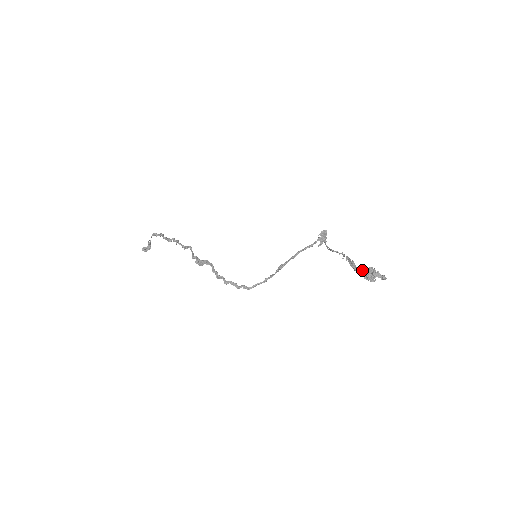
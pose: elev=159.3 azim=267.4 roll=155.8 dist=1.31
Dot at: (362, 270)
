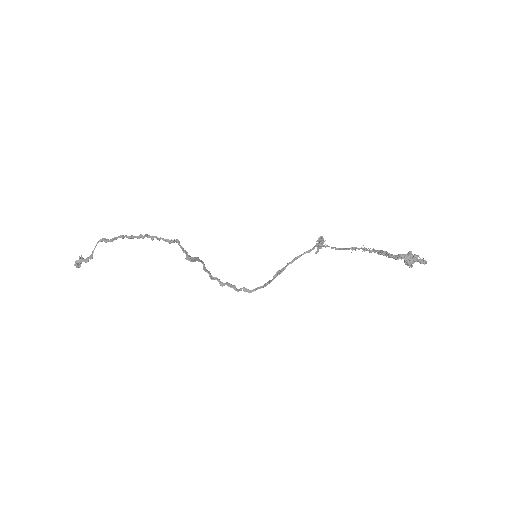
Dot at: (401, 255)
